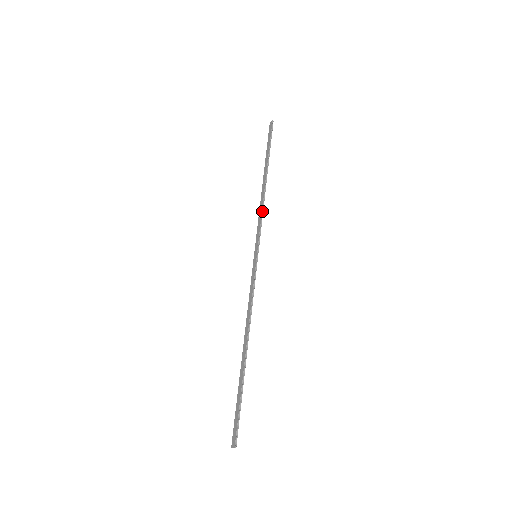
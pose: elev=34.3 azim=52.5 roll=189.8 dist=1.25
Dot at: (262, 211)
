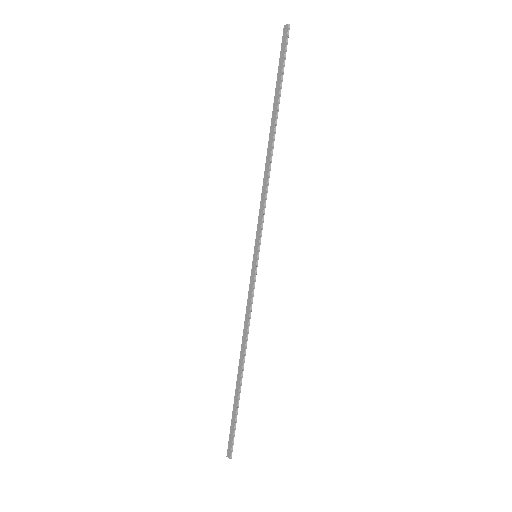
Dot at: (266, 192)
